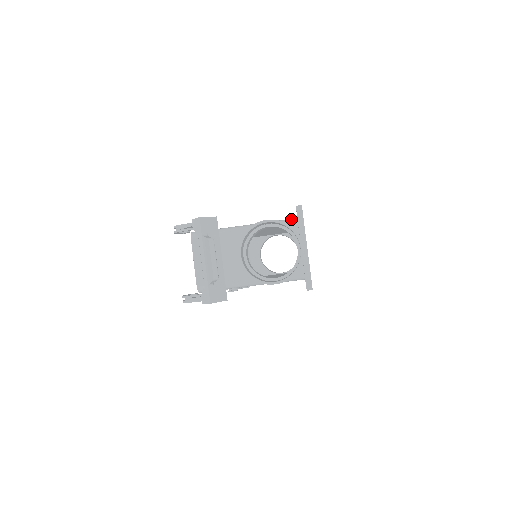
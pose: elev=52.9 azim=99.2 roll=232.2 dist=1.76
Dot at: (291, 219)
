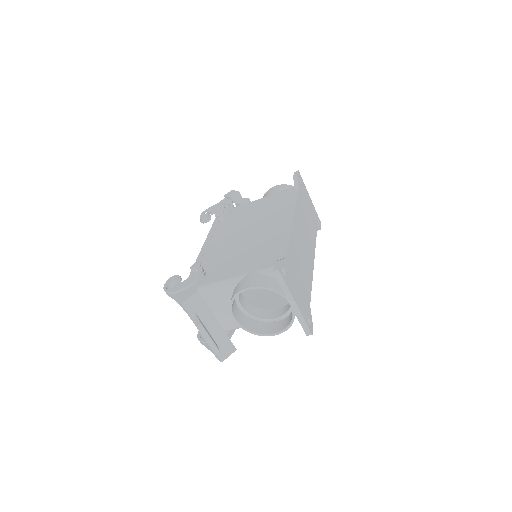
Dot at: occluded
